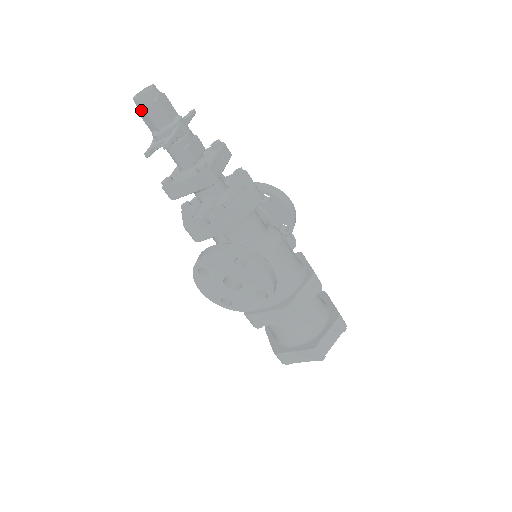
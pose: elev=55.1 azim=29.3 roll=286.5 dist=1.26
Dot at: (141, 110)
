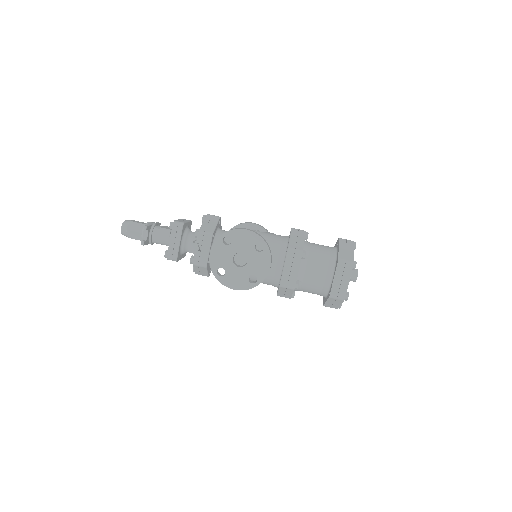
Dot at: (127, 233)
